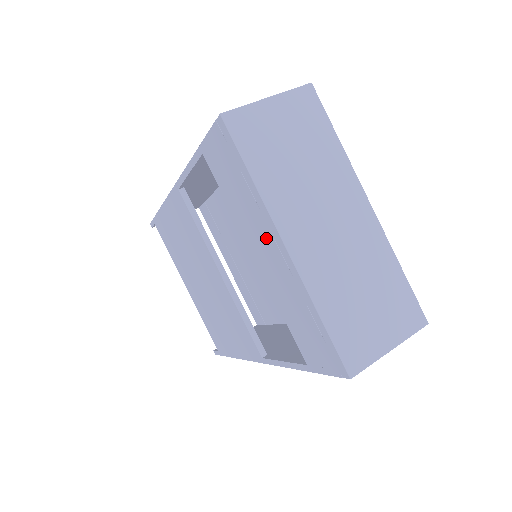
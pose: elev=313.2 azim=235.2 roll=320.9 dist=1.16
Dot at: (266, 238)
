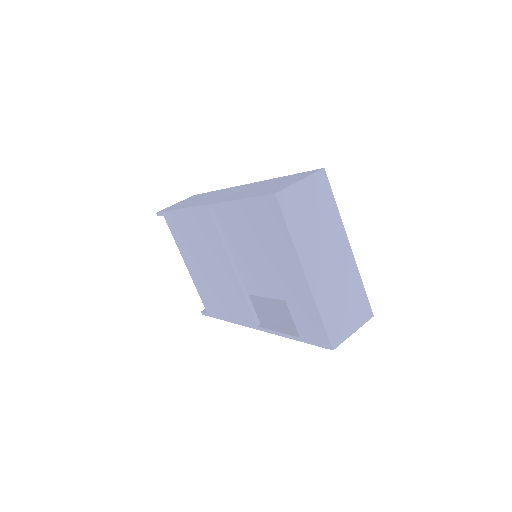
Dot at: (290, 266)
